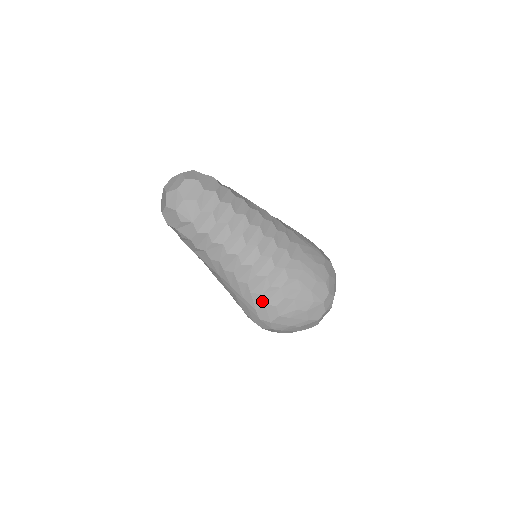
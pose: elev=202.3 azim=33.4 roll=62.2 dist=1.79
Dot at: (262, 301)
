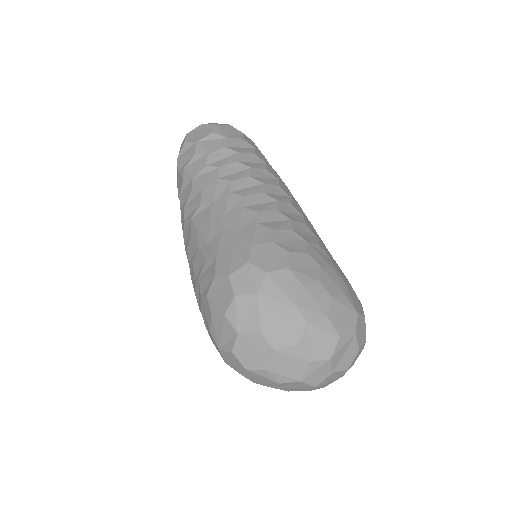
Dot at: (270, 237)
